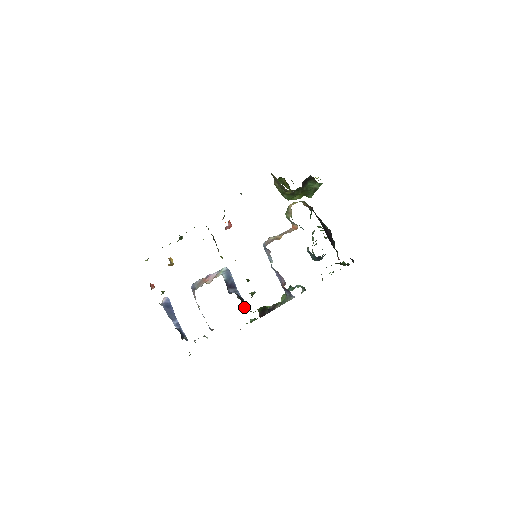
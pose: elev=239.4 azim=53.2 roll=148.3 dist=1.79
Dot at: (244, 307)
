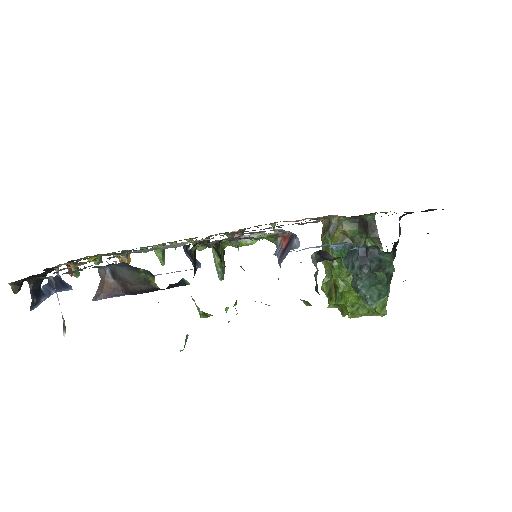
Dot at: (193, 256)
